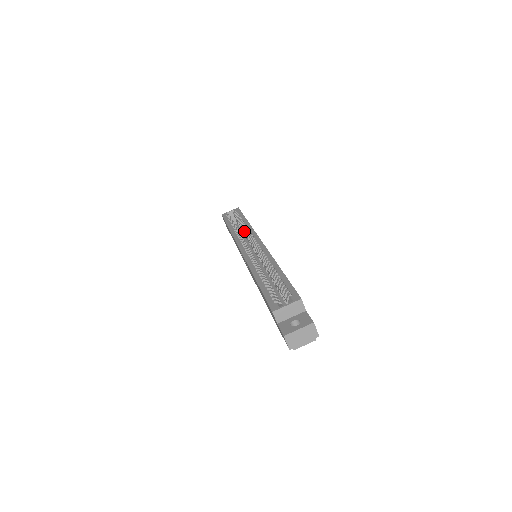
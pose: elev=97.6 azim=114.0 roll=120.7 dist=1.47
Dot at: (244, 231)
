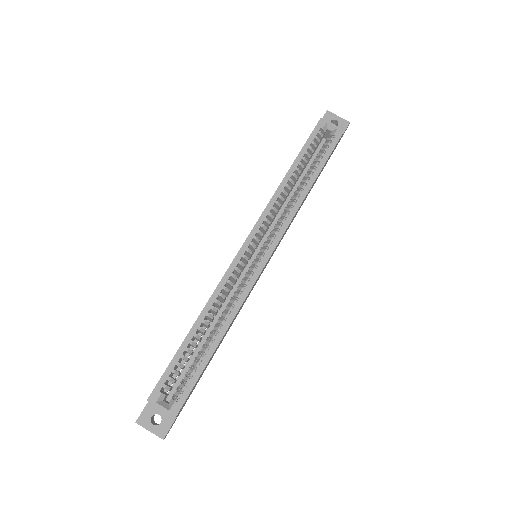
Dot at: (291, 199)
